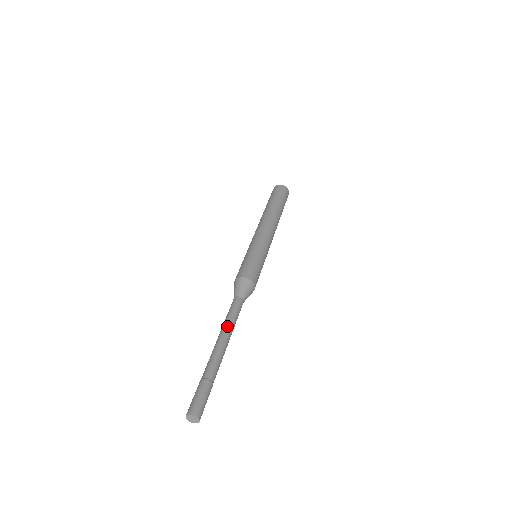
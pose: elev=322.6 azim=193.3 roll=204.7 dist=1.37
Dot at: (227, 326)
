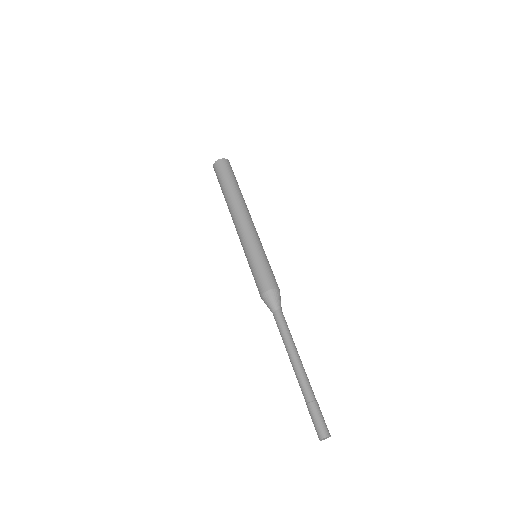
Dot at: (294, 344)
